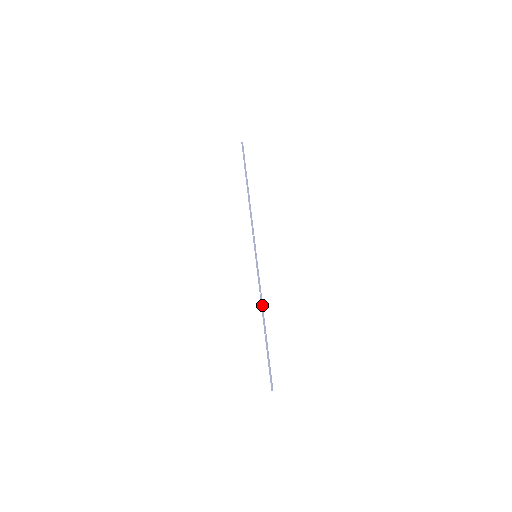
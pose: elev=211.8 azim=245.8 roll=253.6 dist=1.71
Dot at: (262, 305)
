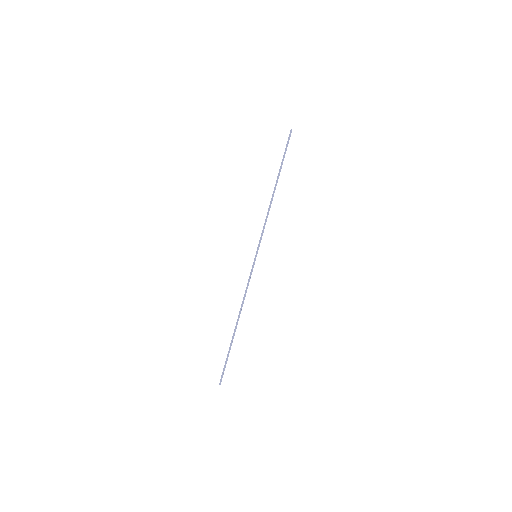
Dot at: (242, 305)
